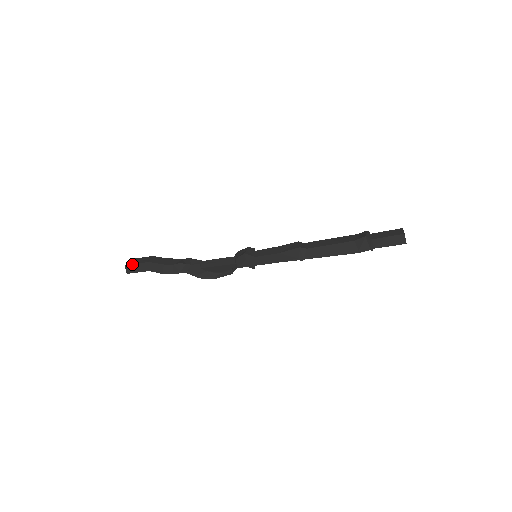
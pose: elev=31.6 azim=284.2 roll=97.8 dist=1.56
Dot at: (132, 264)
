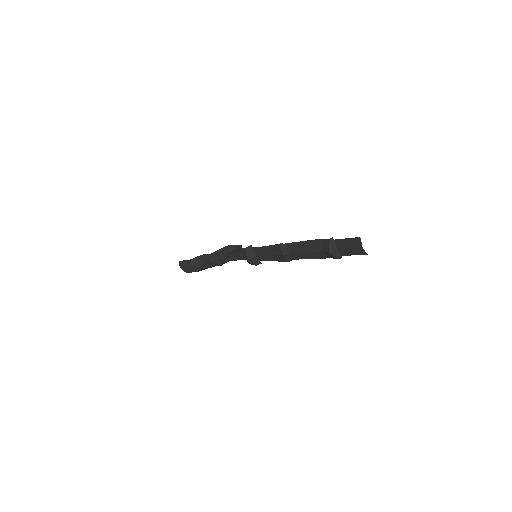
Dot at: (183, 268)
